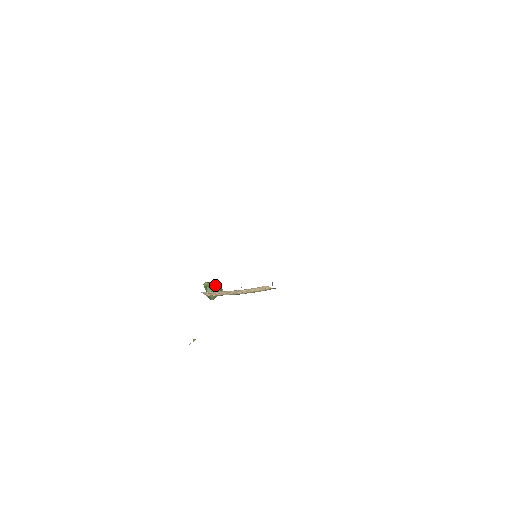
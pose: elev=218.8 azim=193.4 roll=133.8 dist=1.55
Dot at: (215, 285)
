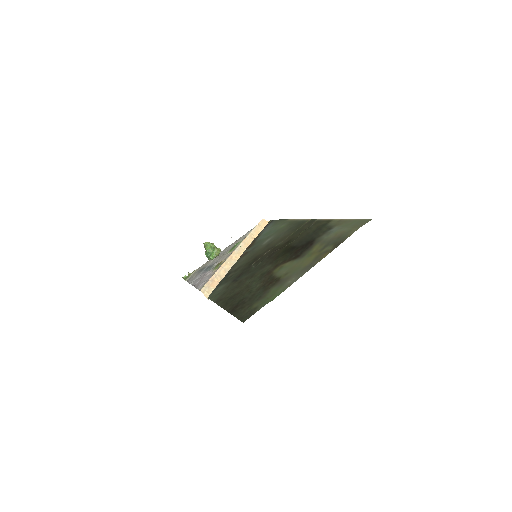
Dot at: (214, 251)
